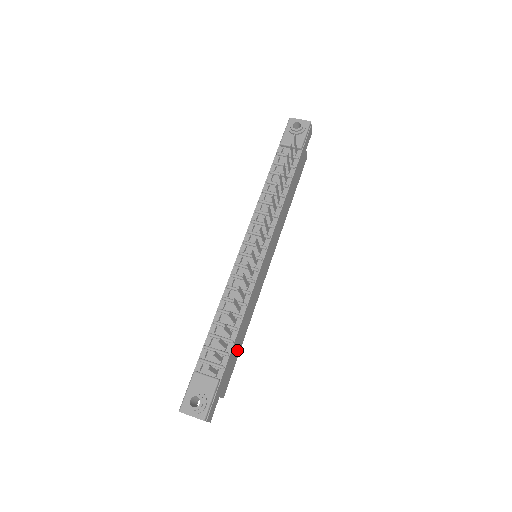
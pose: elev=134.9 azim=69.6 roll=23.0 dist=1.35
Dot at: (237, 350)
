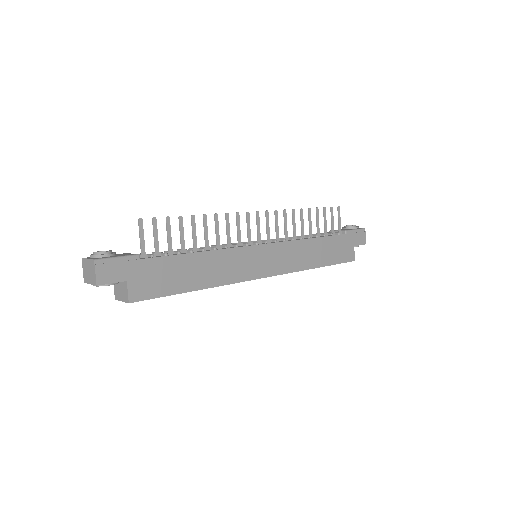
Dot at: (179, 281)
